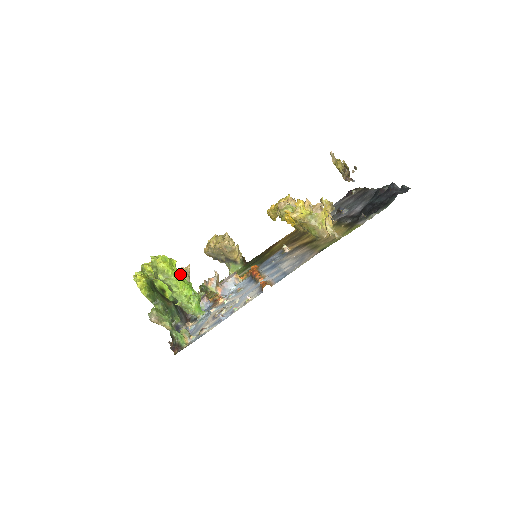
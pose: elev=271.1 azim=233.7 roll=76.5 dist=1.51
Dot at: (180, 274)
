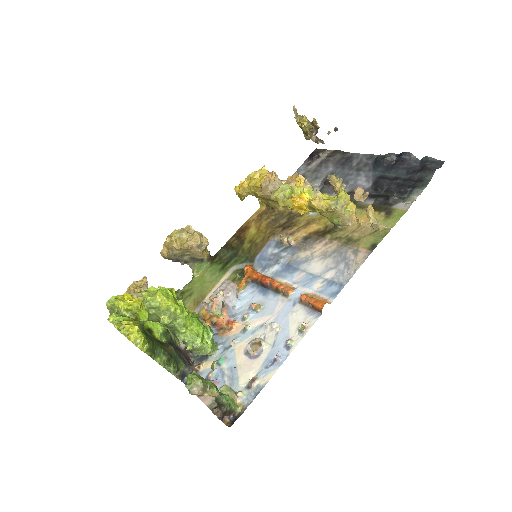
Dot at: (185, 307)
